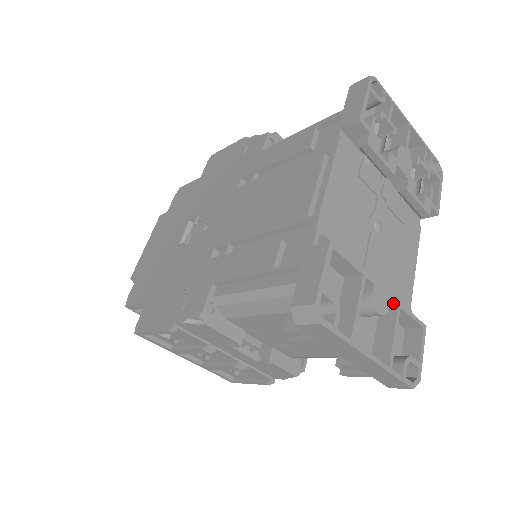
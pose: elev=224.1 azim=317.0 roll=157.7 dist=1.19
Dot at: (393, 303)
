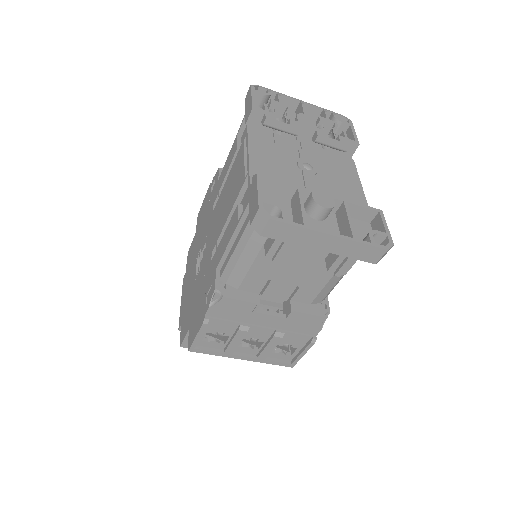
Dot at: (339, 201)
